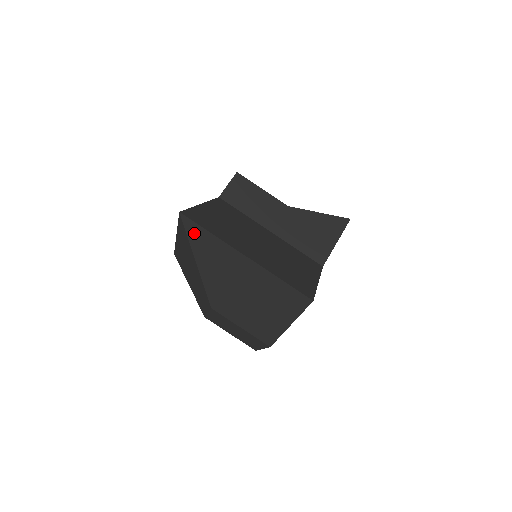
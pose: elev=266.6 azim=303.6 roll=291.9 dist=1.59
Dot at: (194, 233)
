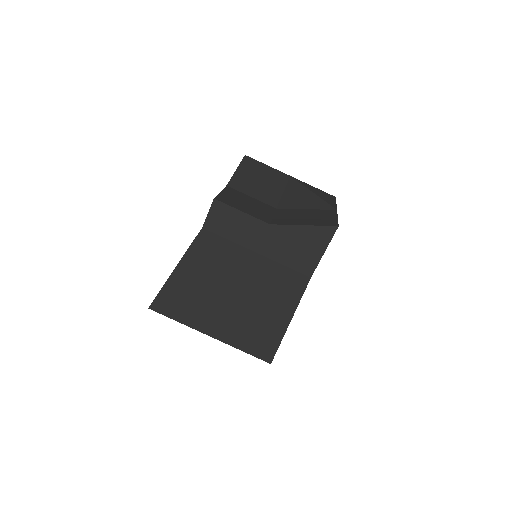
Dot at: occluded
